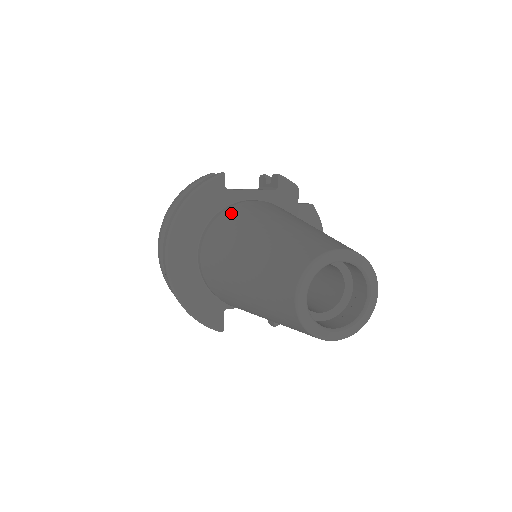
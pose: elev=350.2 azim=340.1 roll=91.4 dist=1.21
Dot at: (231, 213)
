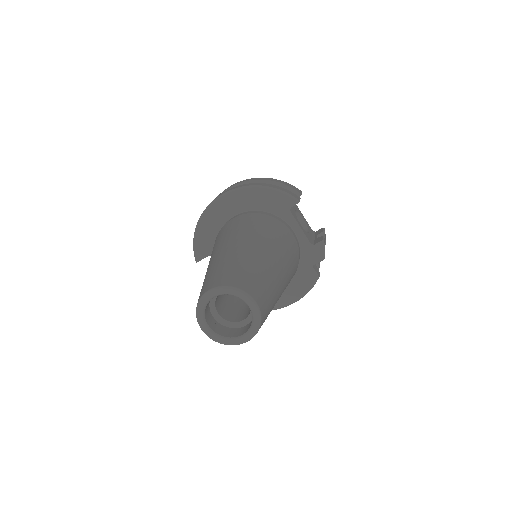
Dot at: (271, 222)
